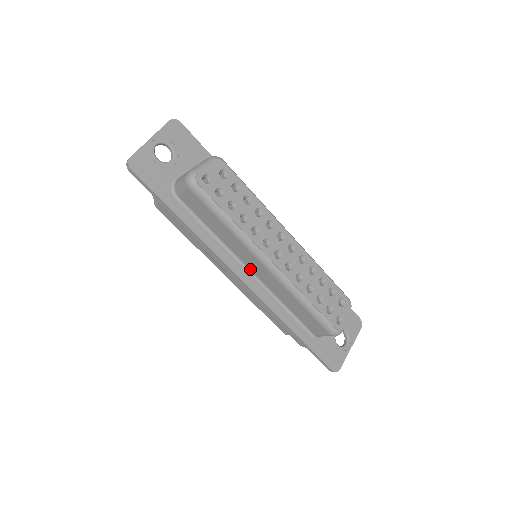
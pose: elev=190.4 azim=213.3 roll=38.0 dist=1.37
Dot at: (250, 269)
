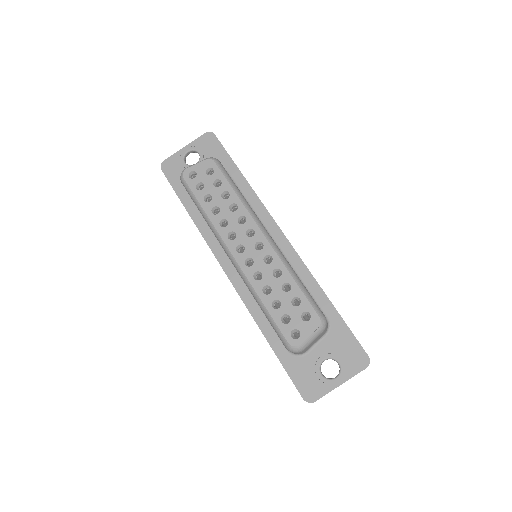
Dot at: occluded
